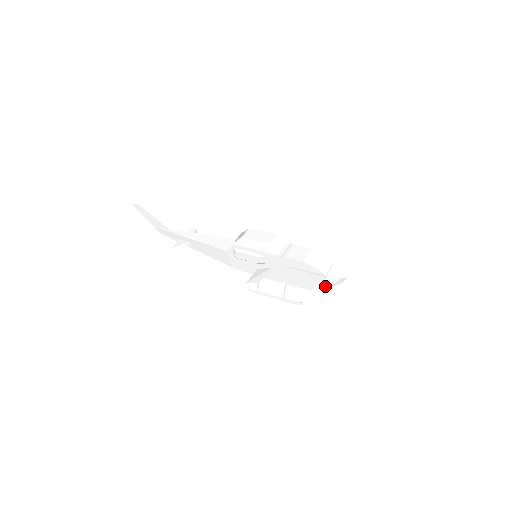
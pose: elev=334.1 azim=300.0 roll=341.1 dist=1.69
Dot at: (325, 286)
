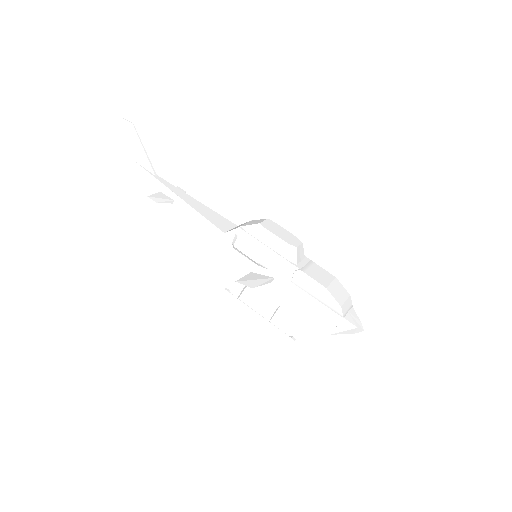
Dot at: (332, 329)
